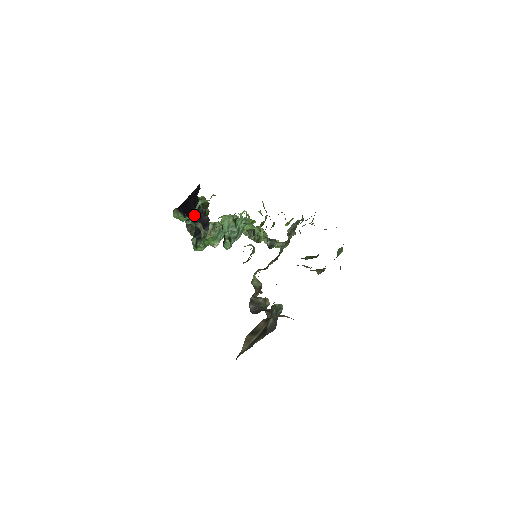
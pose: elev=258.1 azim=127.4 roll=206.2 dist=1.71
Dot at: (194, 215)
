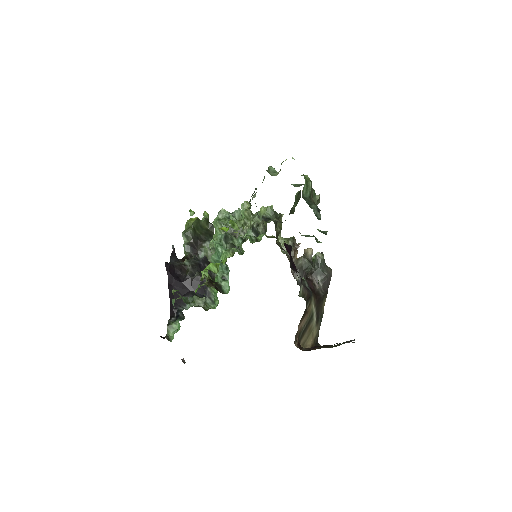
Dot at: (187, 288)
